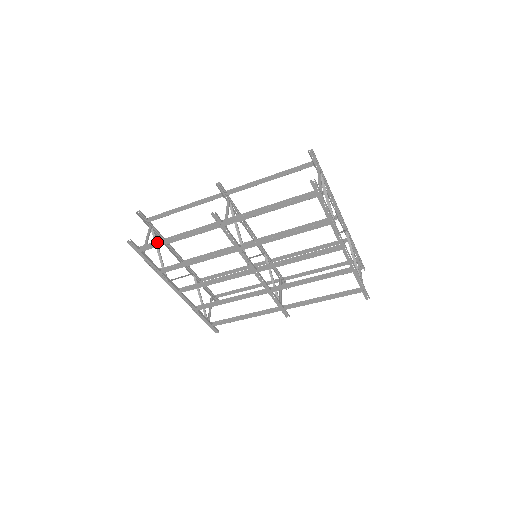
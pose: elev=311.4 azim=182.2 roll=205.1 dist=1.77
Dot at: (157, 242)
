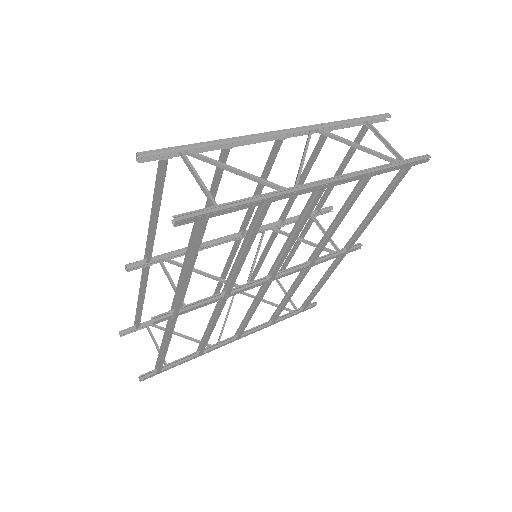
Dot at: (159, 358)
